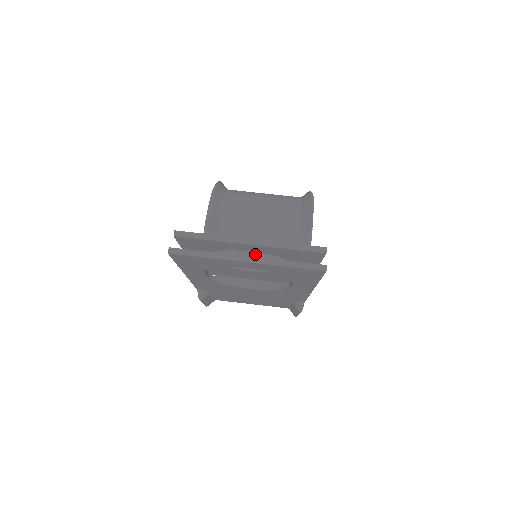
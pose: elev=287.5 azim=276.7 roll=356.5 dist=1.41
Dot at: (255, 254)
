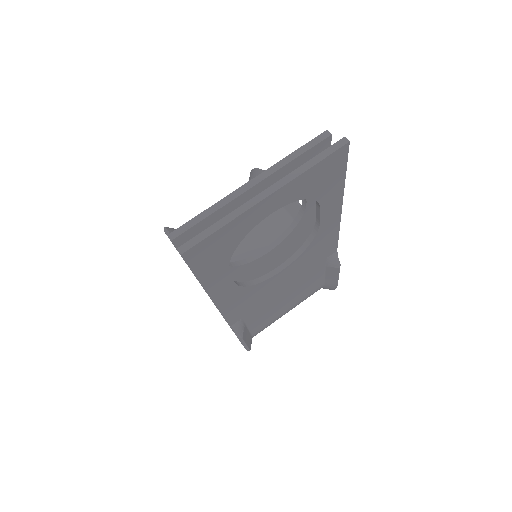
Dot at: (255, 249)
